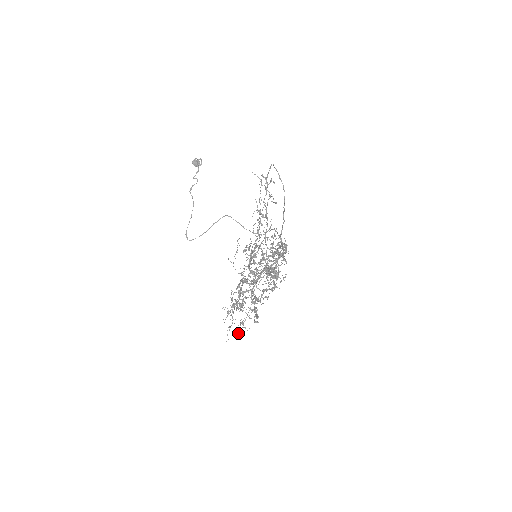
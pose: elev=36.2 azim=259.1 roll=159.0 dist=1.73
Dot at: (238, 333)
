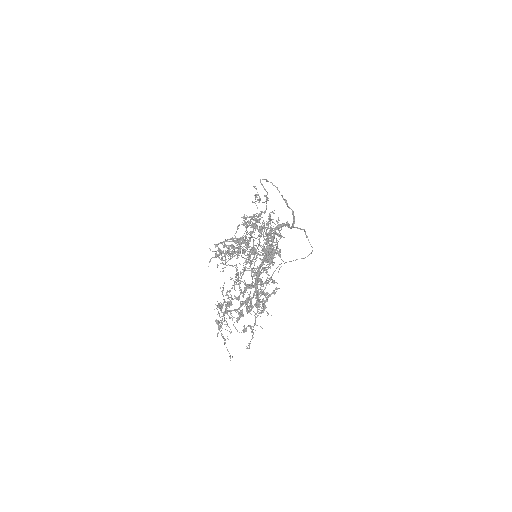
Dot at: (248, 345)
